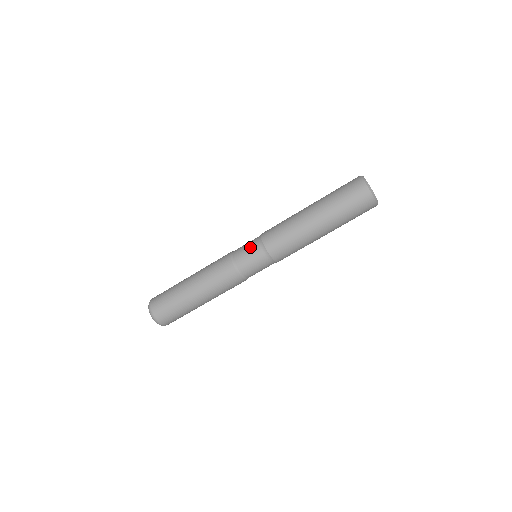
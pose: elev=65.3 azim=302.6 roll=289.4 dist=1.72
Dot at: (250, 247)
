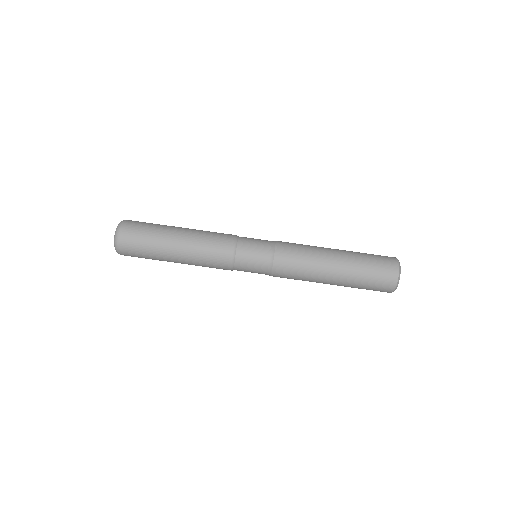
Dot at: occluded
